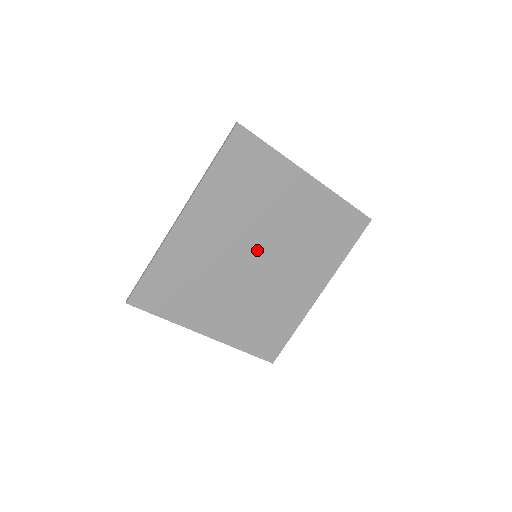
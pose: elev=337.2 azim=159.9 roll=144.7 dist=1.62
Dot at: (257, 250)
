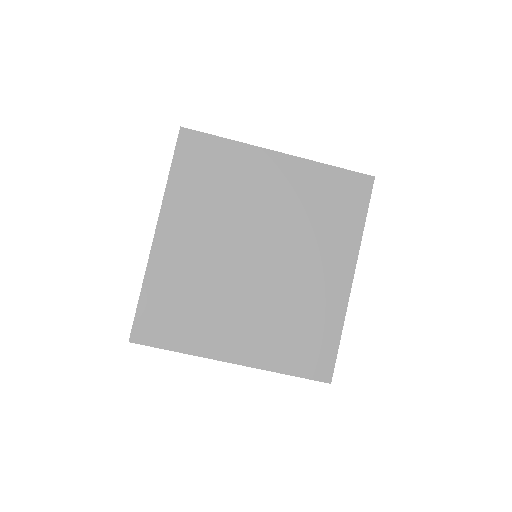
Dot at: (252, 247)
